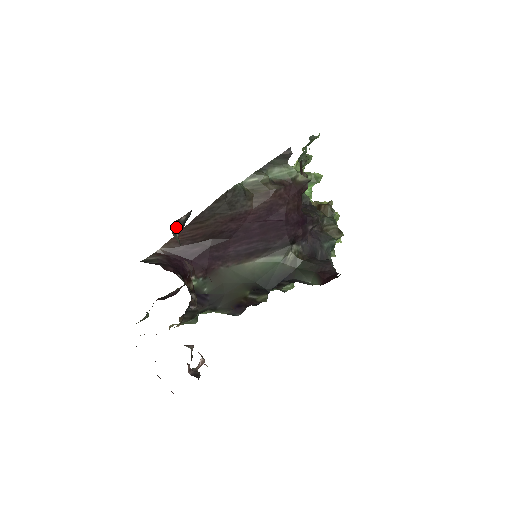
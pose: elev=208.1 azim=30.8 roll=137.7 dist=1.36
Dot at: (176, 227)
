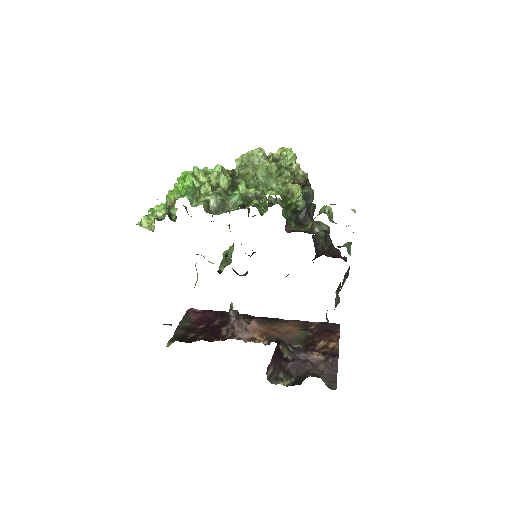
Dot at: occluded
